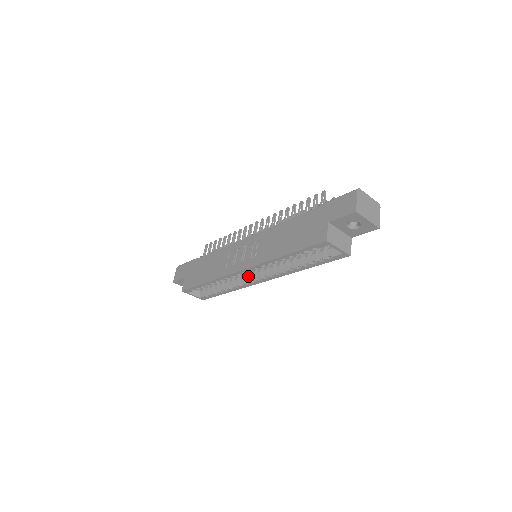
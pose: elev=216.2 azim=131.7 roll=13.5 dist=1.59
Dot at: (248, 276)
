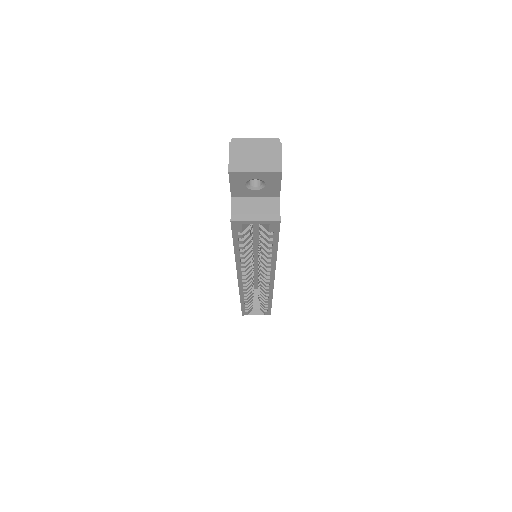
Dot at: (260, 281)
